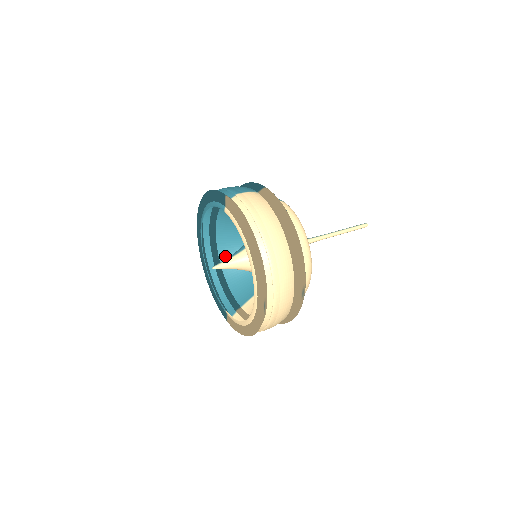
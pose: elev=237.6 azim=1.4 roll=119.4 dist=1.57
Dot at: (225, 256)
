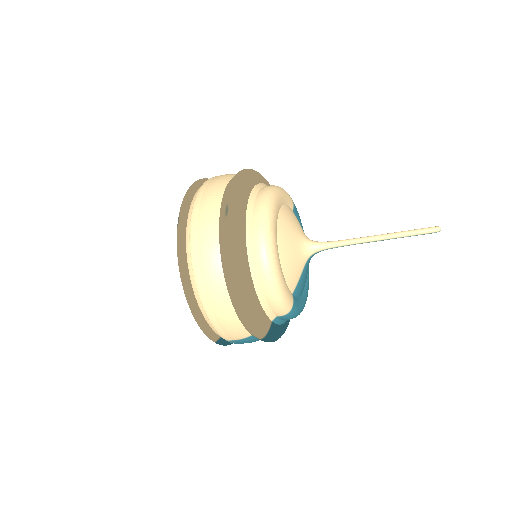
Dot at: occluded
